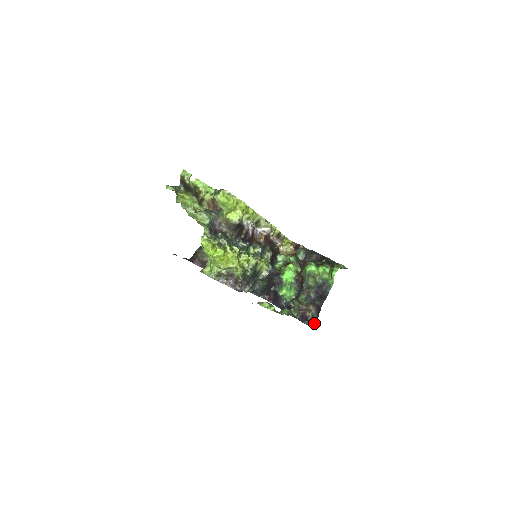
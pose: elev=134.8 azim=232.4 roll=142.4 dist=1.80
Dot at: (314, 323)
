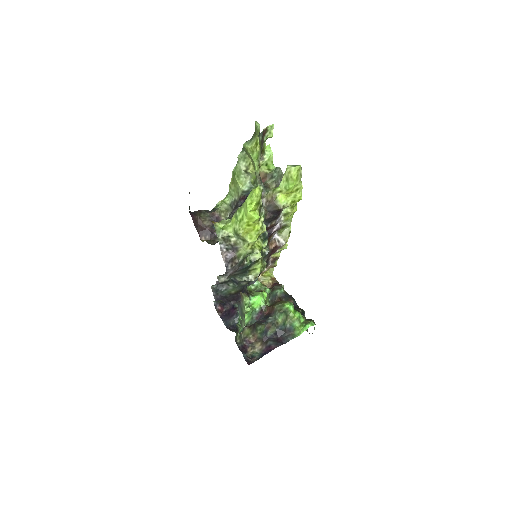
Dot at: (252, 361)
